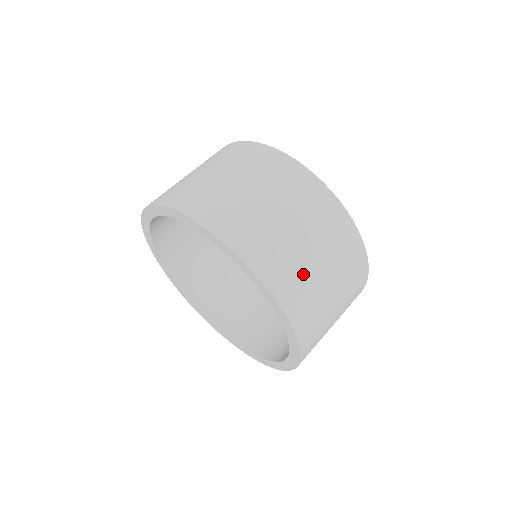
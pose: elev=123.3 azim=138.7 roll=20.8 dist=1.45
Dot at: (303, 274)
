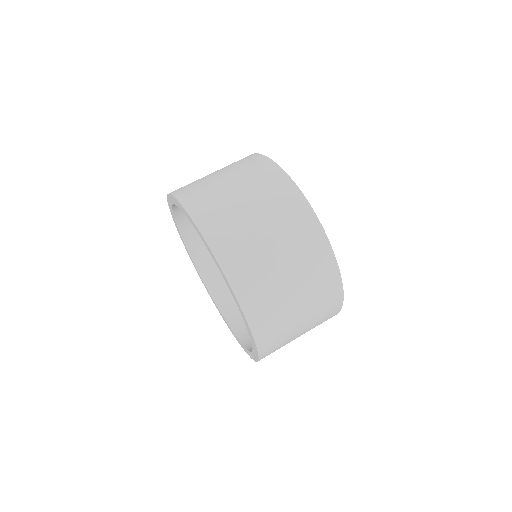
Dot at: (277, 303)
